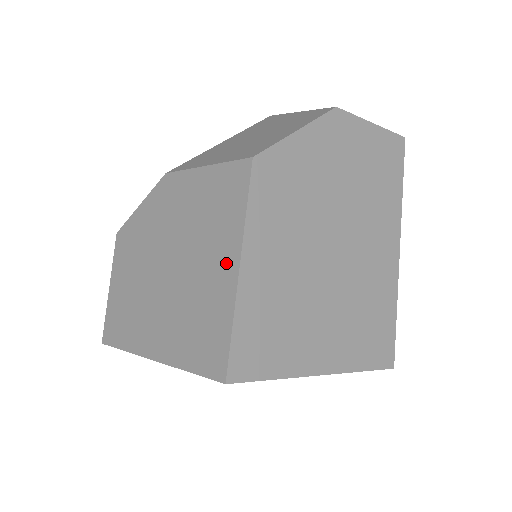
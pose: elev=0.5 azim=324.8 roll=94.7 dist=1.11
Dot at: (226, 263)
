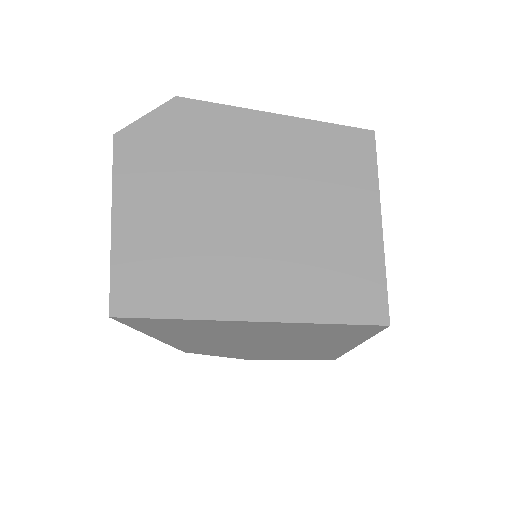
Dot at: occluded
